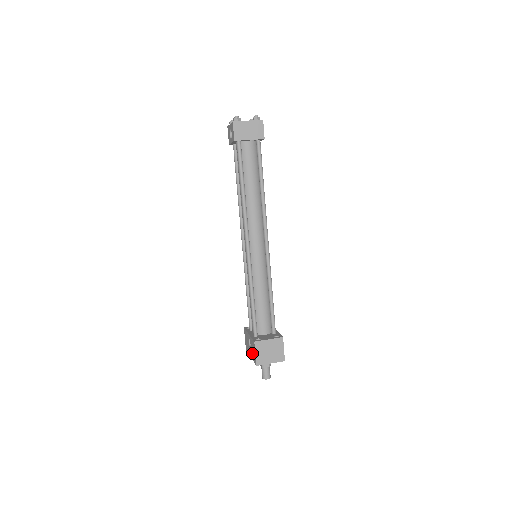
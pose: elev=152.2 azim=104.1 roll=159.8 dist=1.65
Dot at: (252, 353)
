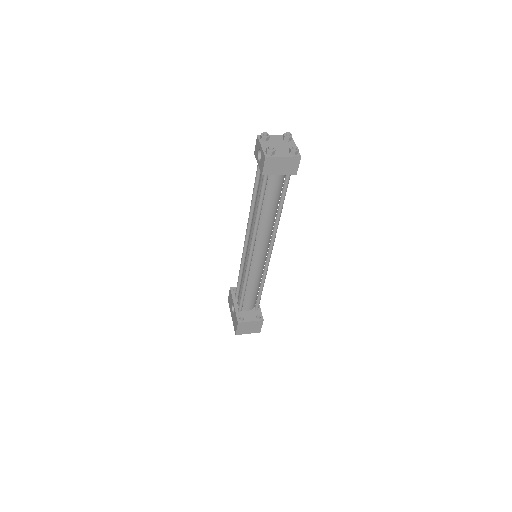
Dot at: (234, 321)
